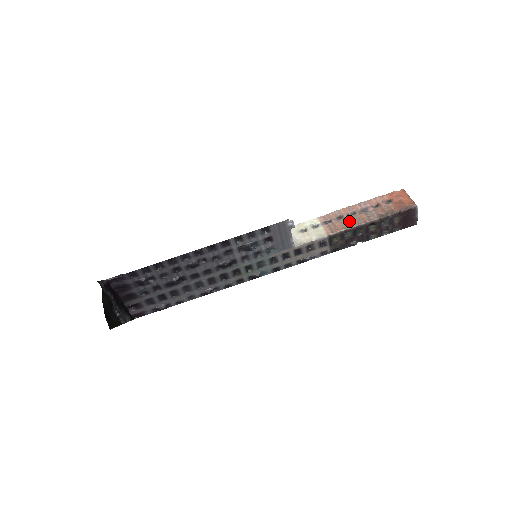
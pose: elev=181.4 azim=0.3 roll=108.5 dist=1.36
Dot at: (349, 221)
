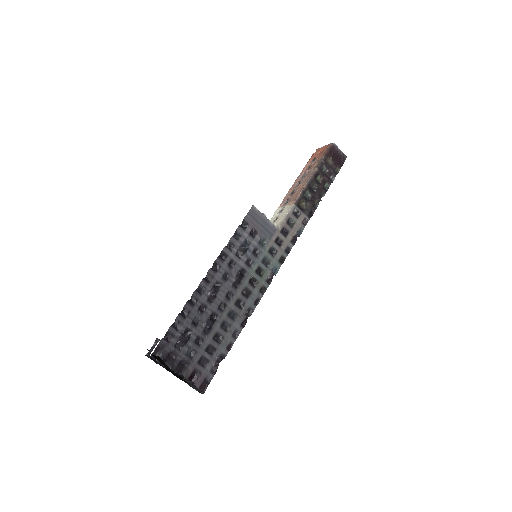
Dot at: (300, 187)
